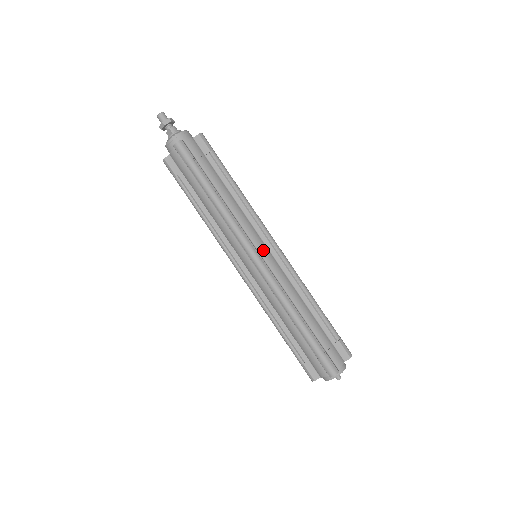
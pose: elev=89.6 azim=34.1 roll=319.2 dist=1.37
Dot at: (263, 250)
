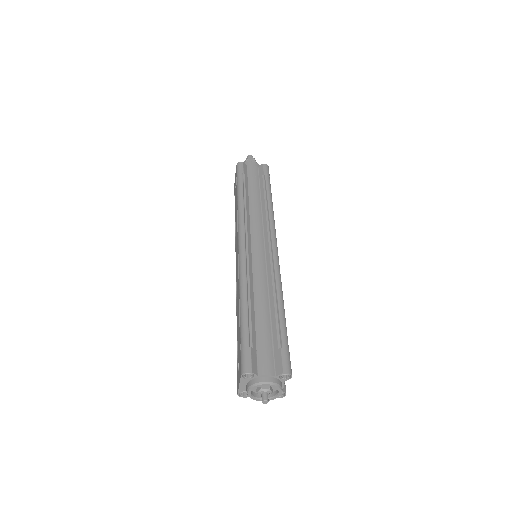
Dot at: occluded
